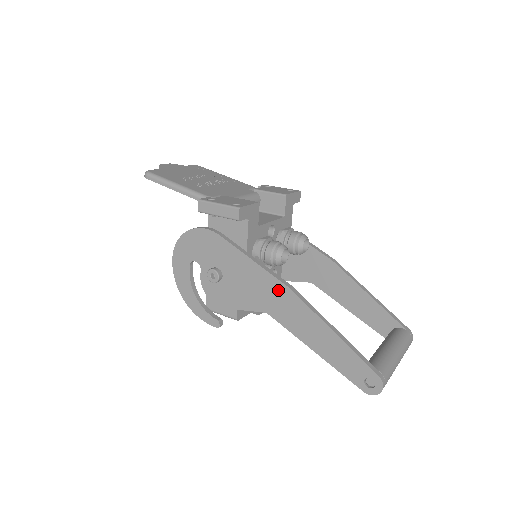
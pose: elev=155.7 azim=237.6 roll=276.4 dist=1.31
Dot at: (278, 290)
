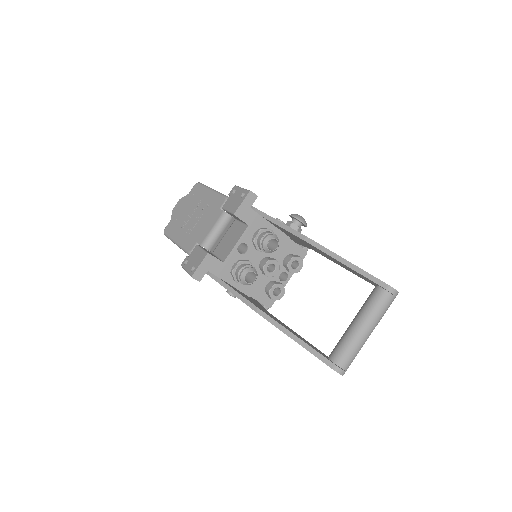
Dot at: occluded
